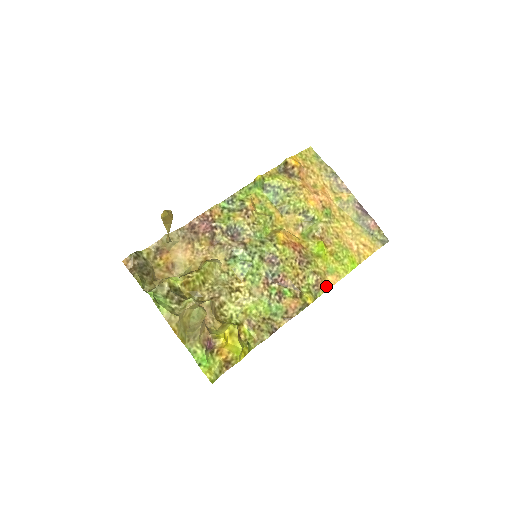
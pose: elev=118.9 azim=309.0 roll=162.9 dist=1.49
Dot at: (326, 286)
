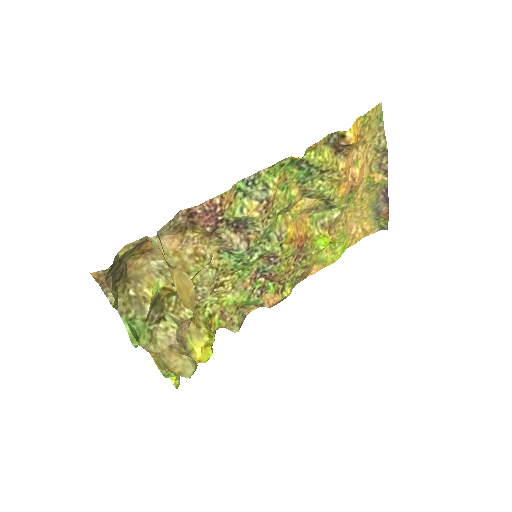
Dot at: (308, 274)
